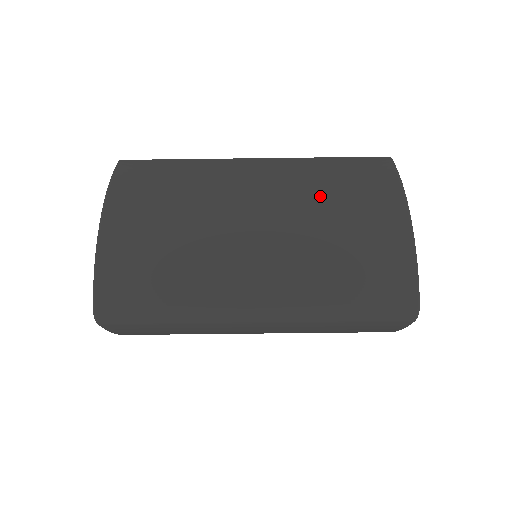
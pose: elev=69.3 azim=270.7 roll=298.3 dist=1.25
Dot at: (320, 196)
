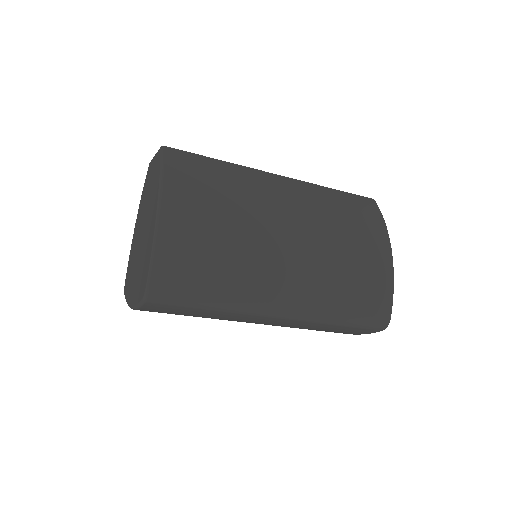
Dot at: (334, 223)
